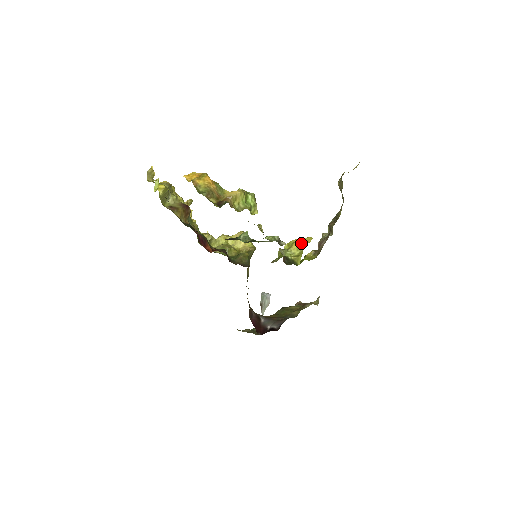
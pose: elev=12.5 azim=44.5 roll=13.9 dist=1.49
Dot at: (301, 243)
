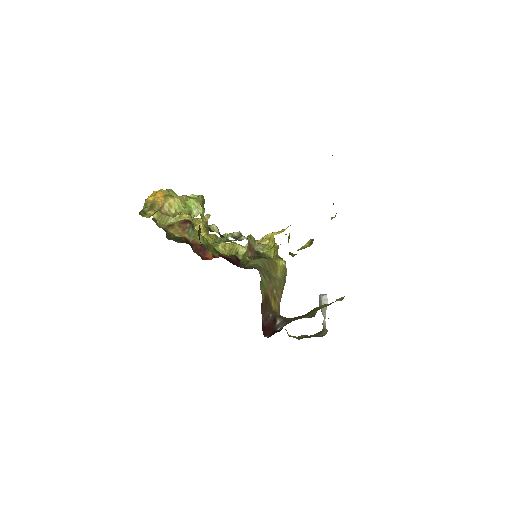
Dot at: (274, 234)
